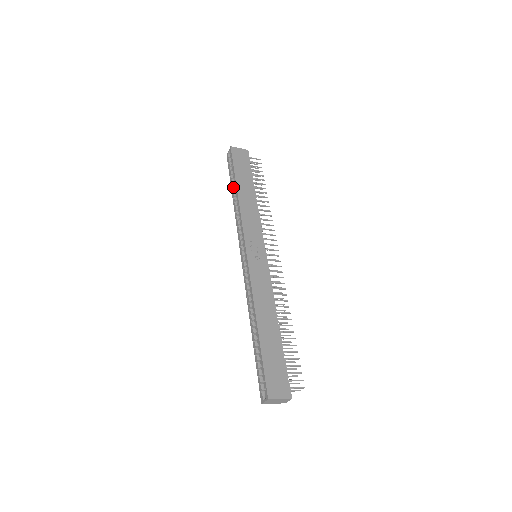
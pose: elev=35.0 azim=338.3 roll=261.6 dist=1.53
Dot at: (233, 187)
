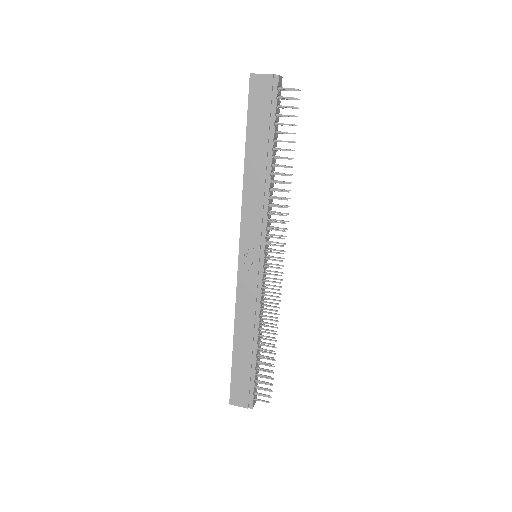
Dot at: occluded
